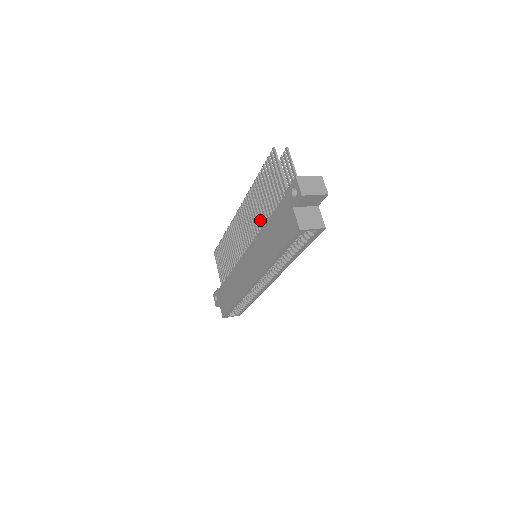
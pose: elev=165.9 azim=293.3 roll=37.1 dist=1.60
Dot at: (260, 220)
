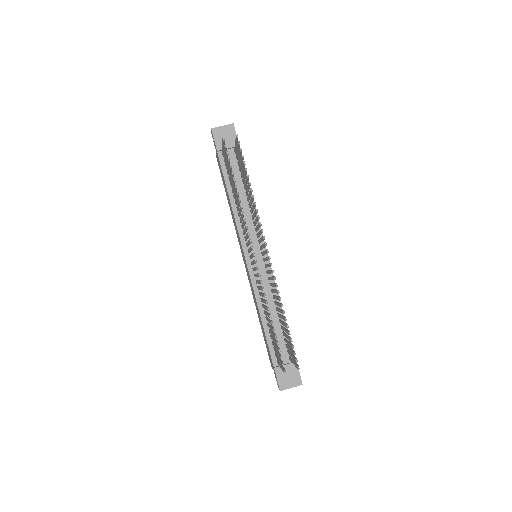
Dot at: occluded
